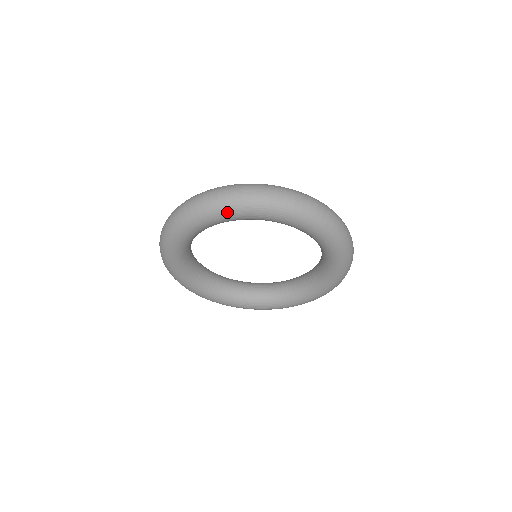
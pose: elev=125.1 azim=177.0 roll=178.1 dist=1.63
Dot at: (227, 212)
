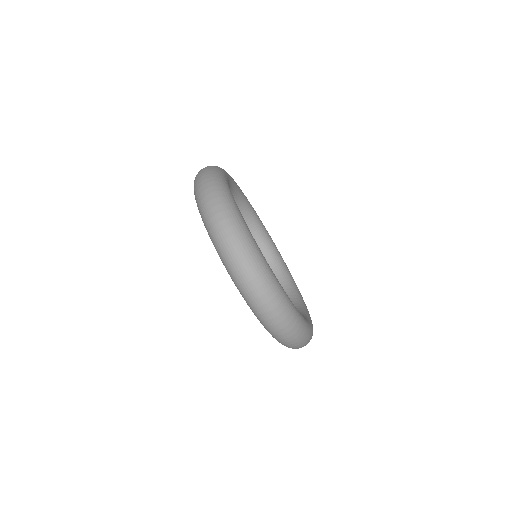
Dot at: (227, 270)
